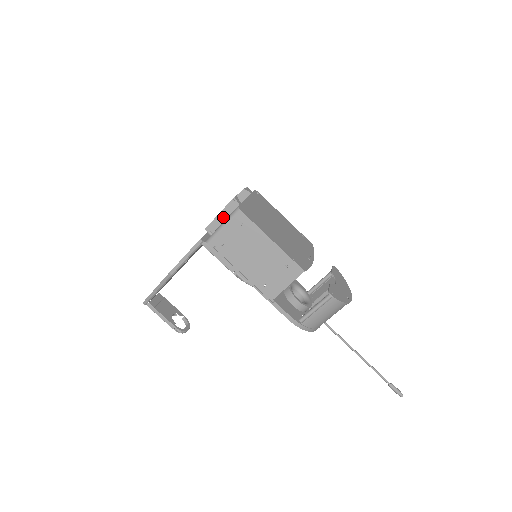
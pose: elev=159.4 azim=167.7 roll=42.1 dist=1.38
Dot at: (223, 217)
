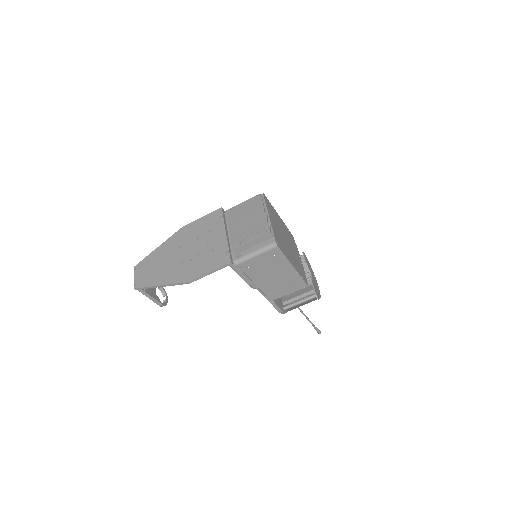
Dot at: (254, 243)
